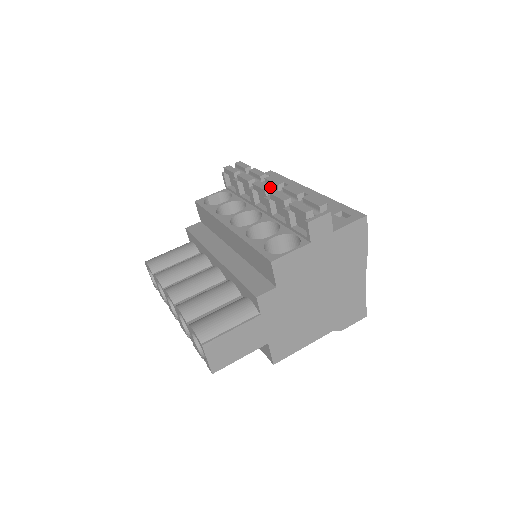
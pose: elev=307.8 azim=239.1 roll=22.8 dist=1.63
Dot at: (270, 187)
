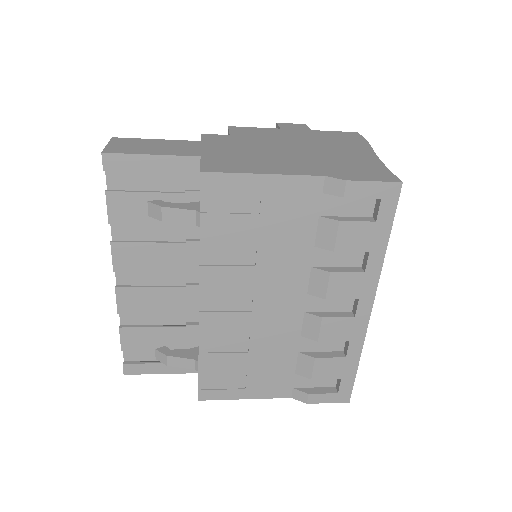
Dot at: occluded
